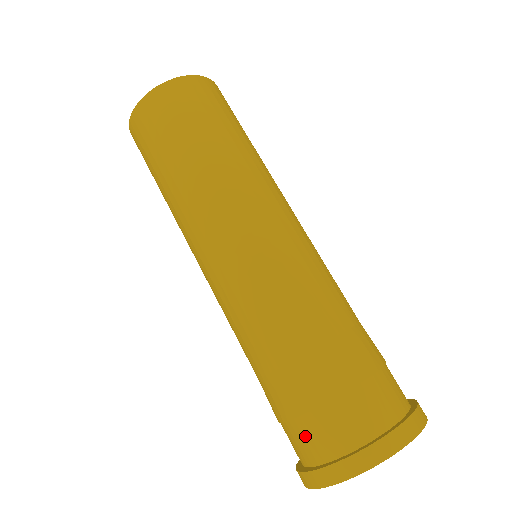
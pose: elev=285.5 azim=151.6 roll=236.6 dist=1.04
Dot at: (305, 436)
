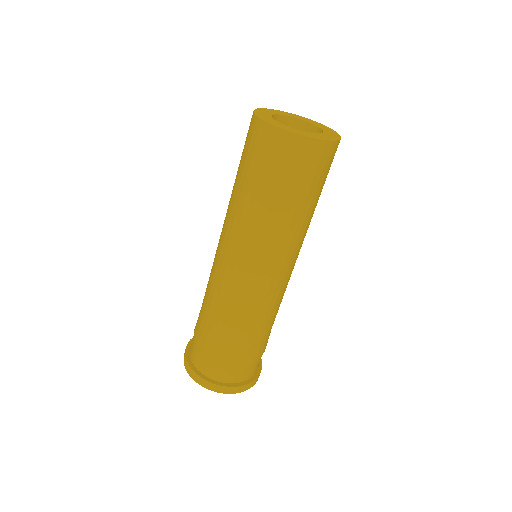
Dot at: (193, 341)
